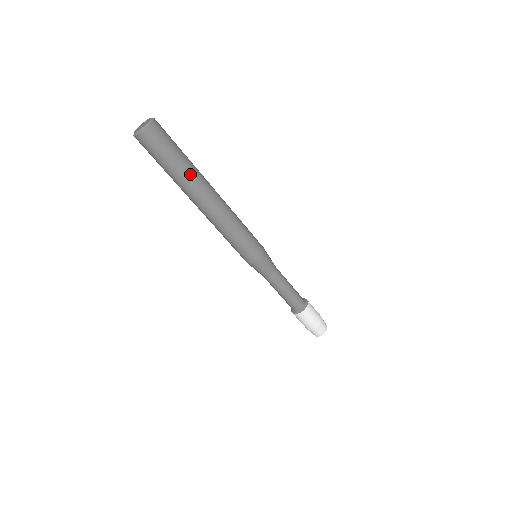
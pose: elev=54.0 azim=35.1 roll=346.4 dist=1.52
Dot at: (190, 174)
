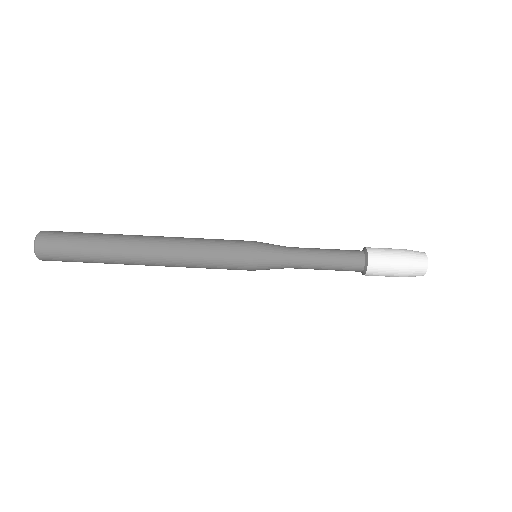
Dot at: (107, 248)
